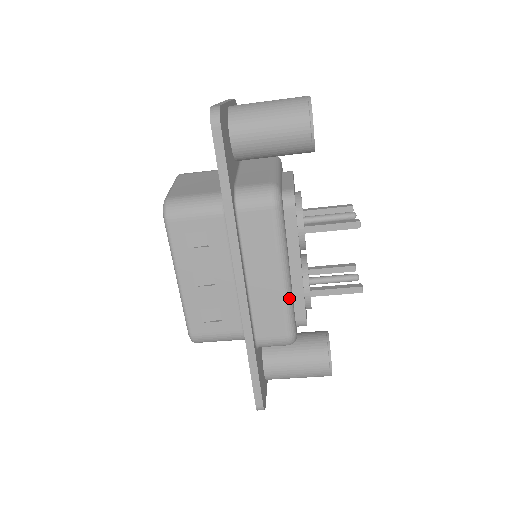
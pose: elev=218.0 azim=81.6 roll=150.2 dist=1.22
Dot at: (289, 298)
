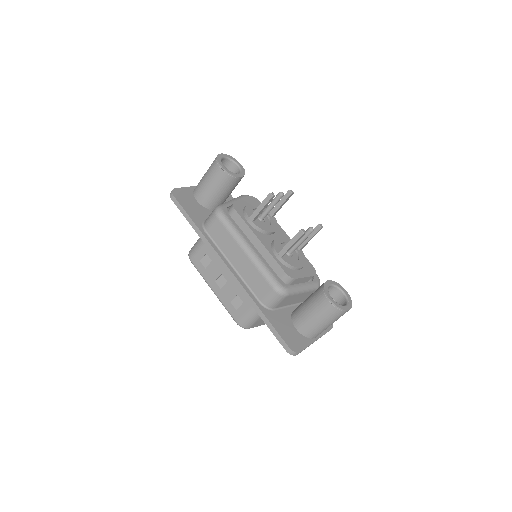
Dot at: (259, 263)
